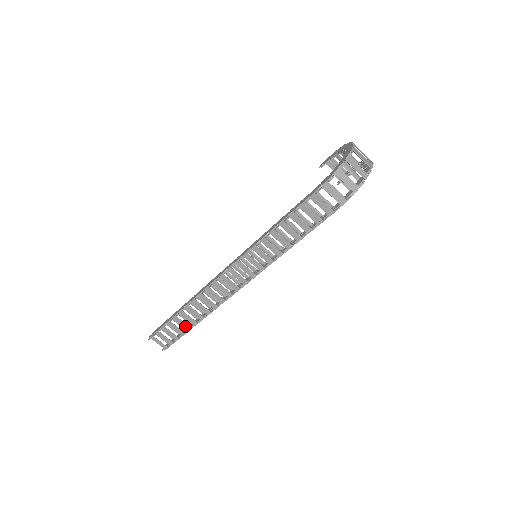
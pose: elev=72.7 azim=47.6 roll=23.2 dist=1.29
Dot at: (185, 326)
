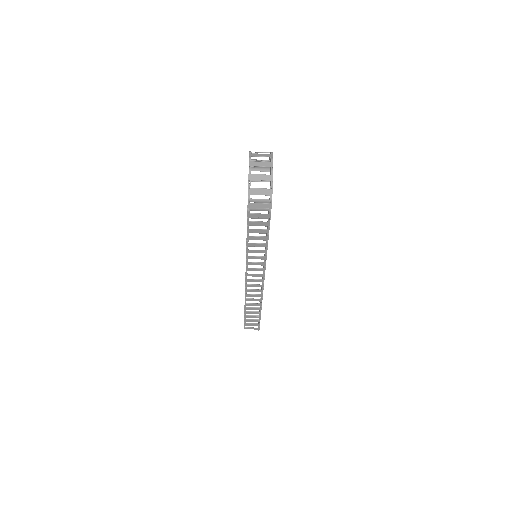
Dot at: (256, 313)
